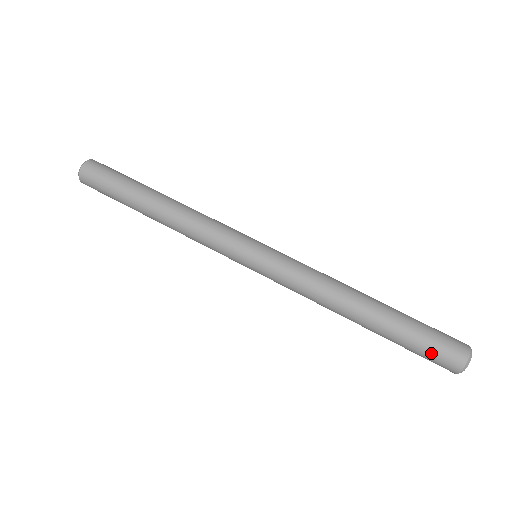
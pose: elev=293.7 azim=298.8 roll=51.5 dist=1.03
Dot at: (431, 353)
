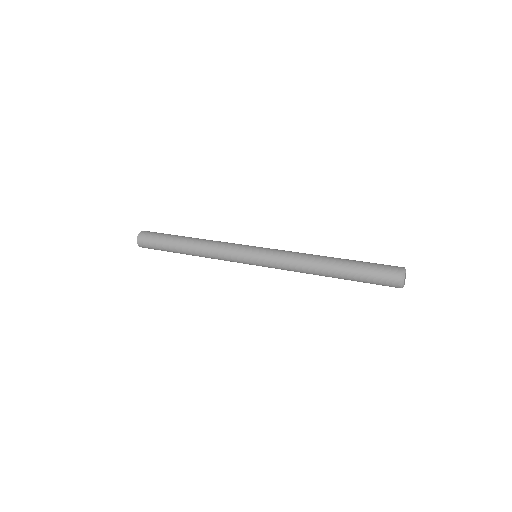
Dot at: (379, 281)
